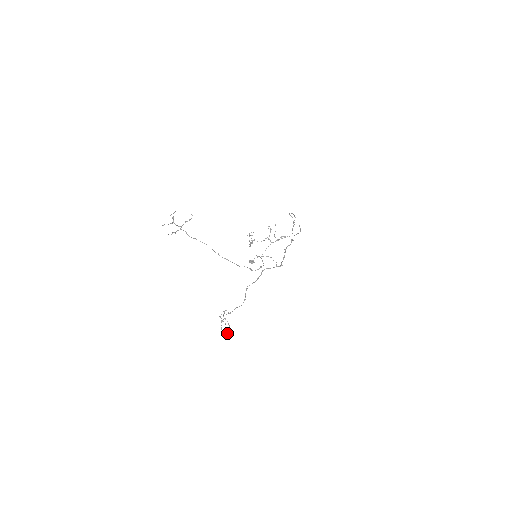
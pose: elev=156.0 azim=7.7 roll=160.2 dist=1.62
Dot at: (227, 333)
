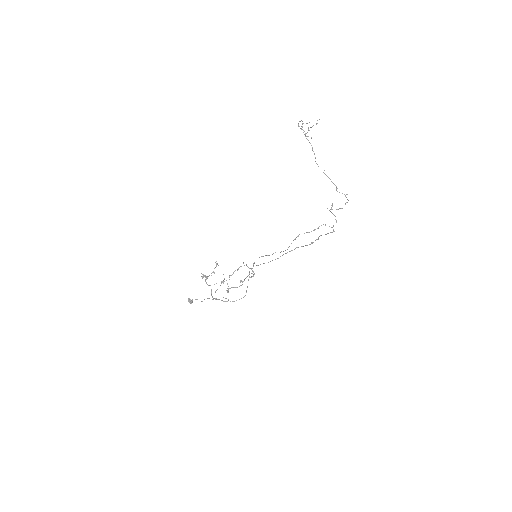
Dot at: (253, 276)
